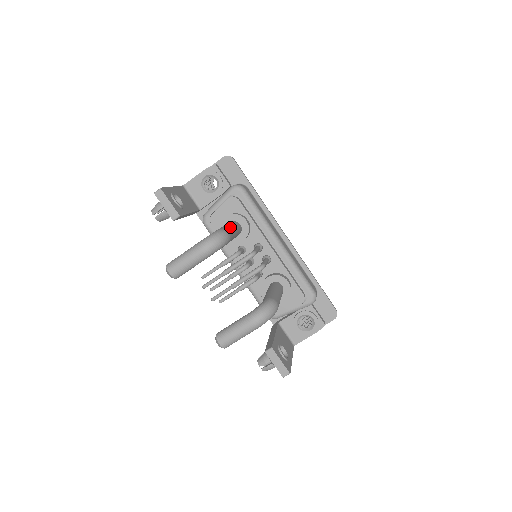
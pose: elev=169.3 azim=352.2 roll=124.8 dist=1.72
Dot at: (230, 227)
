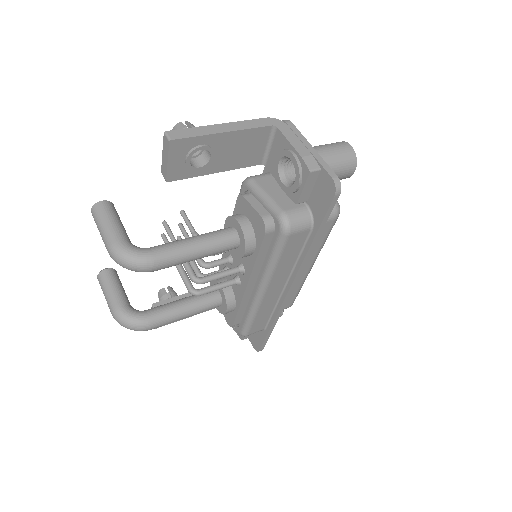
Dot at: (183, 257)
